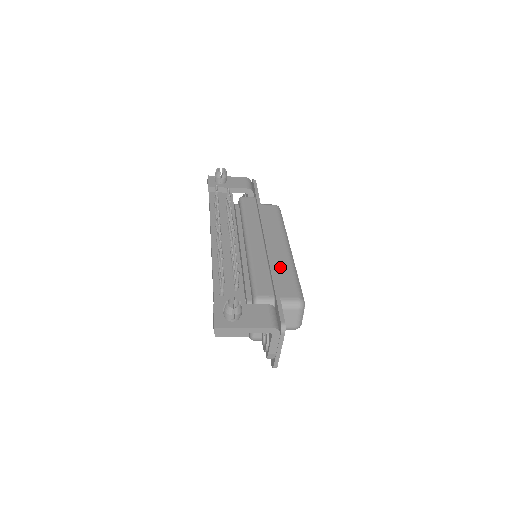
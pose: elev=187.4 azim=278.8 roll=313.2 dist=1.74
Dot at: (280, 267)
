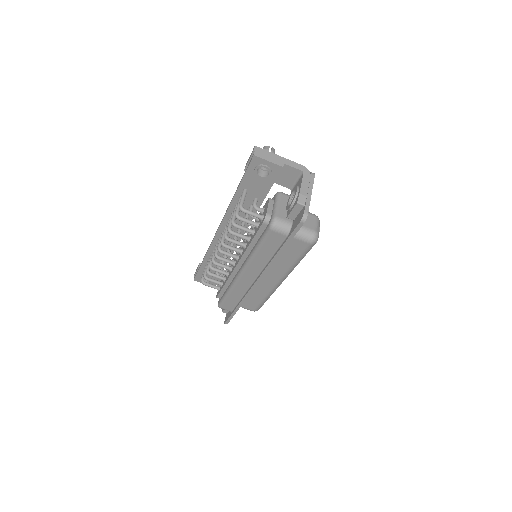
Dot at: occluded
